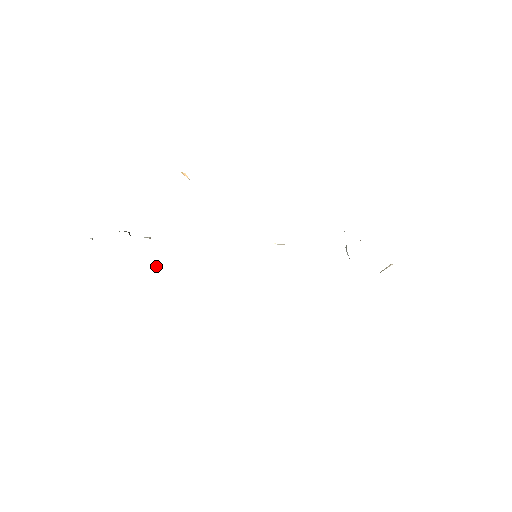
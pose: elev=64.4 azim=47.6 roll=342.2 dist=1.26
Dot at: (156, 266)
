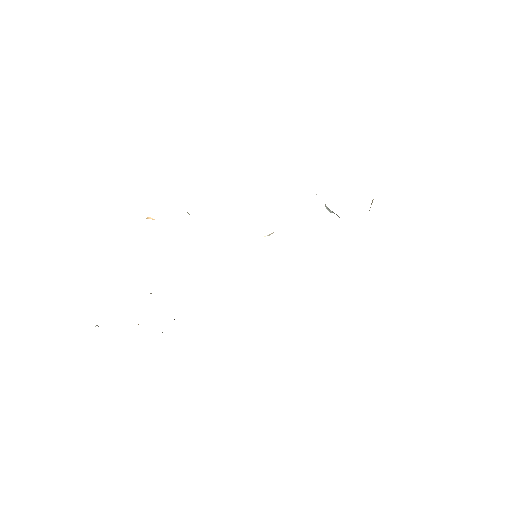
Dot at: occluded
